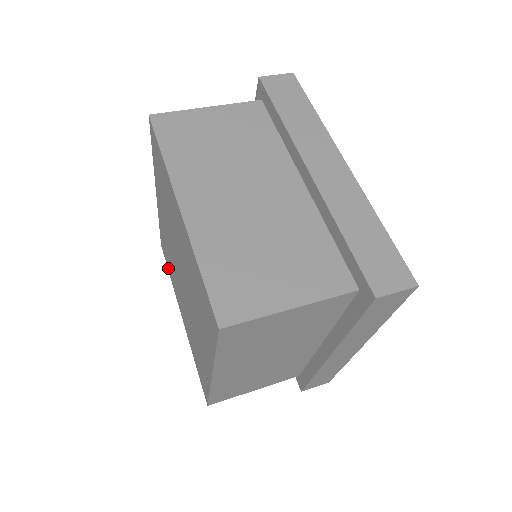
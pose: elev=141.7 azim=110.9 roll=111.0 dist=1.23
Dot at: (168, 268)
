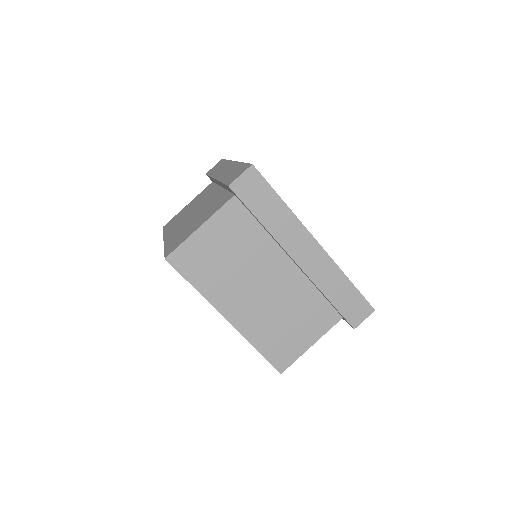
Dot at: occluded
